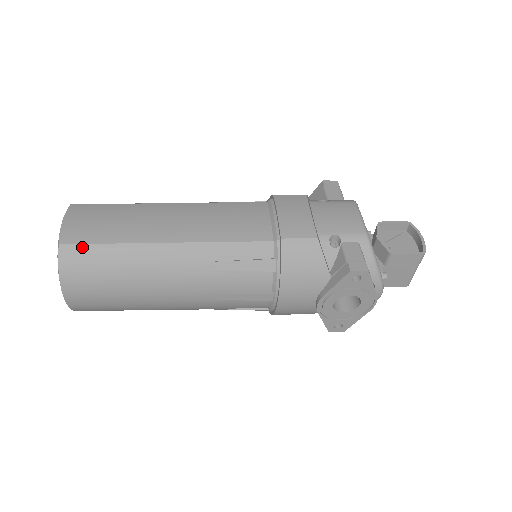
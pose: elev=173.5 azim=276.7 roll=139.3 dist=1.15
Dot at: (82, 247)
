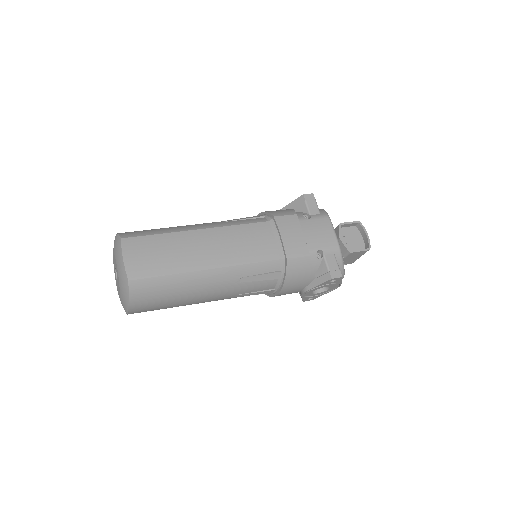
Dot at: (146, 280)
